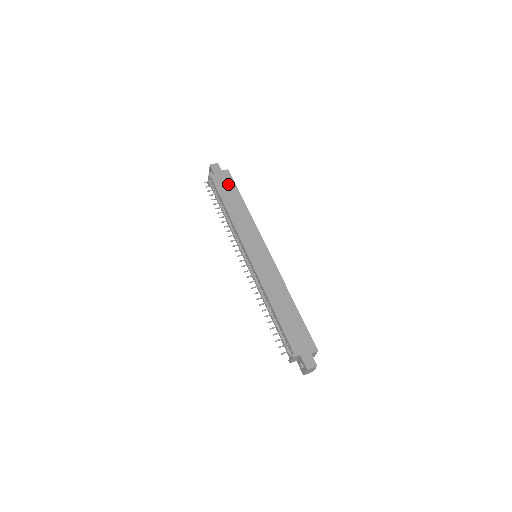
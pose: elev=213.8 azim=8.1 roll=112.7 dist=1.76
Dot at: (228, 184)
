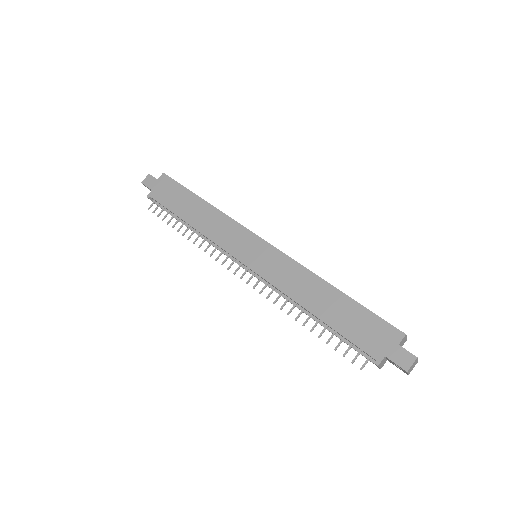
Dot at: (173, 191)
